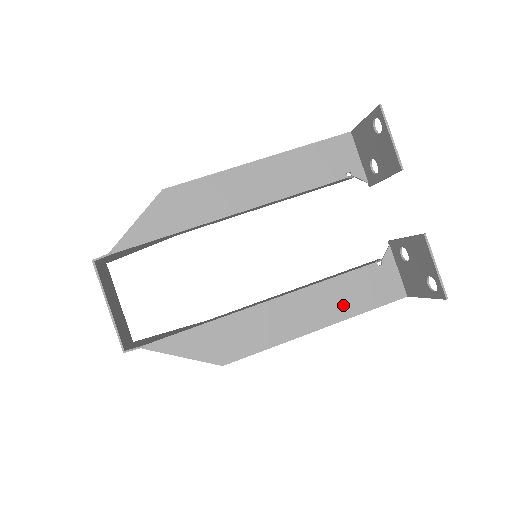
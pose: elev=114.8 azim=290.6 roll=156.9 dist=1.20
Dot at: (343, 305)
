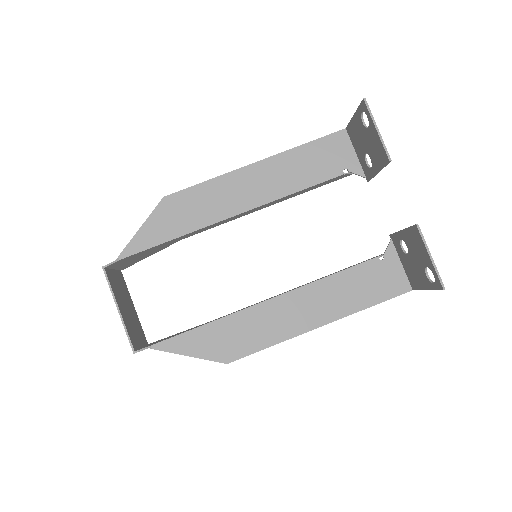
Dot at: (345, 301)
